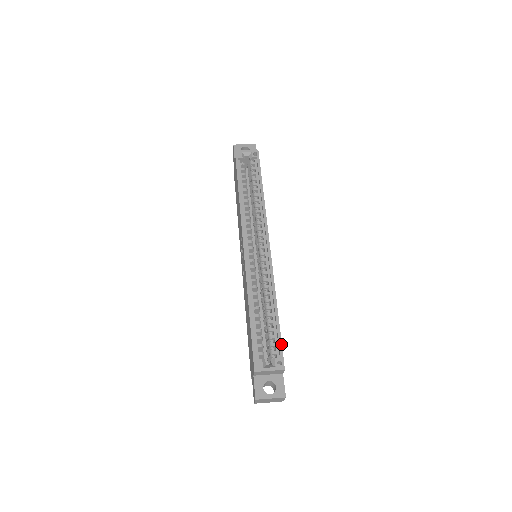
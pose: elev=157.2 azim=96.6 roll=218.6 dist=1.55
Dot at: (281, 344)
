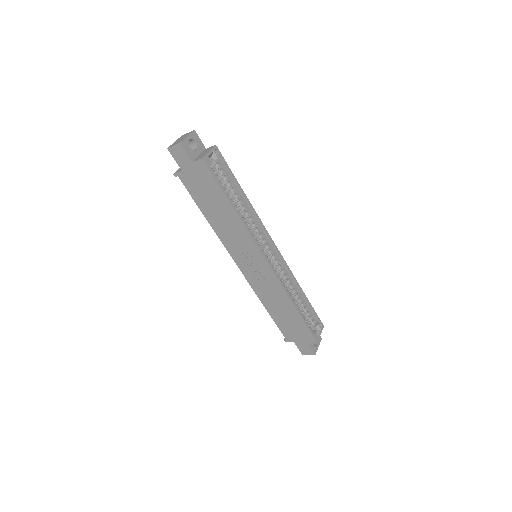
Dot at: (316, 313)
